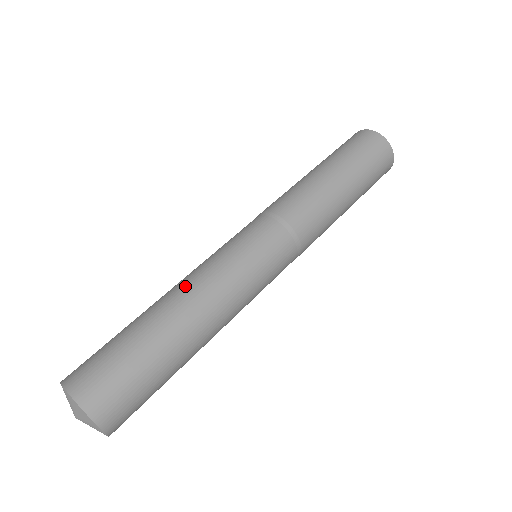
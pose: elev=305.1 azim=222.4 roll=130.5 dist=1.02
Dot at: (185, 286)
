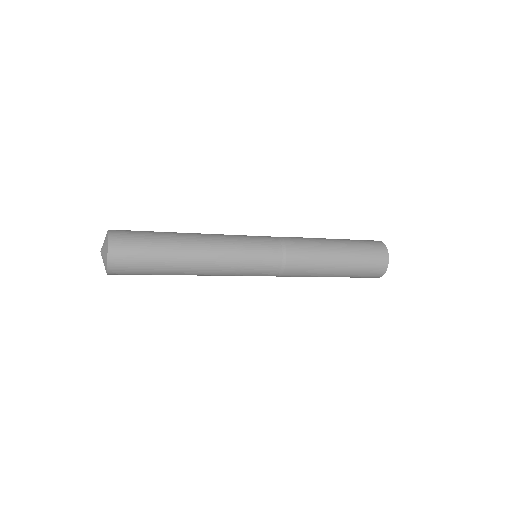
Dot at: occluded
